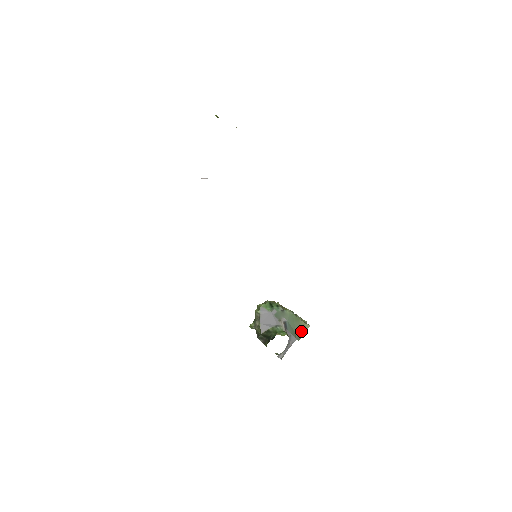
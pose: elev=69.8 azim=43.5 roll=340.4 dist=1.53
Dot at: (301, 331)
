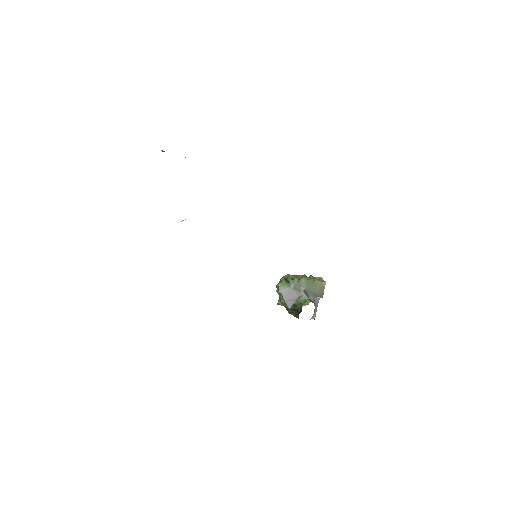
Dot at: (321, 290)
